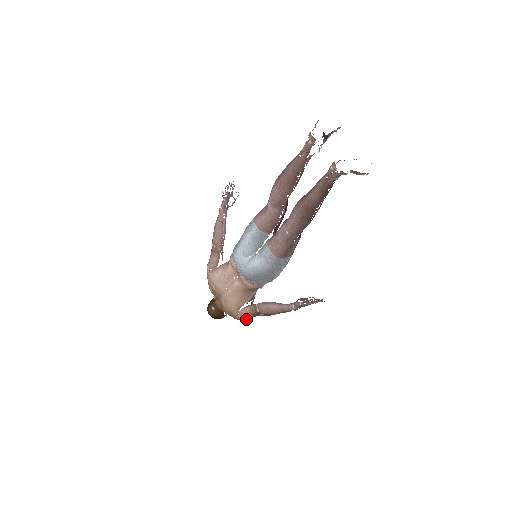
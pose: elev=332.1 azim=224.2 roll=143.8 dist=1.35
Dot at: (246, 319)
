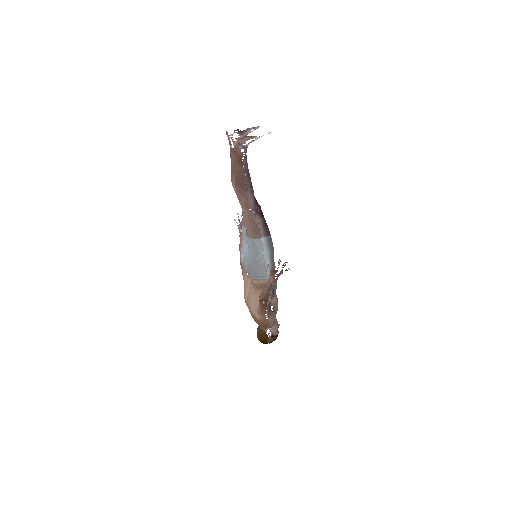
Dot at: (270, 324)
